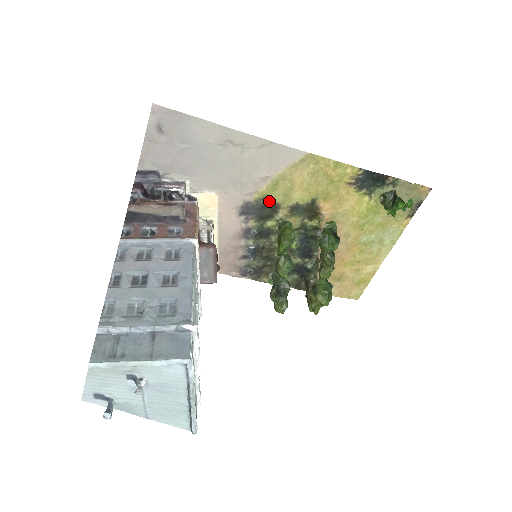
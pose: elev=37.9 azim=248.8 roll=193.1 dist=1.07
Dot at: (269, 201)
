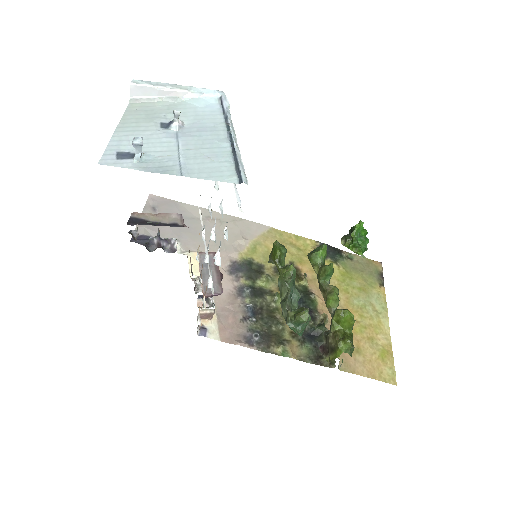
Dot at: (253, 262)
